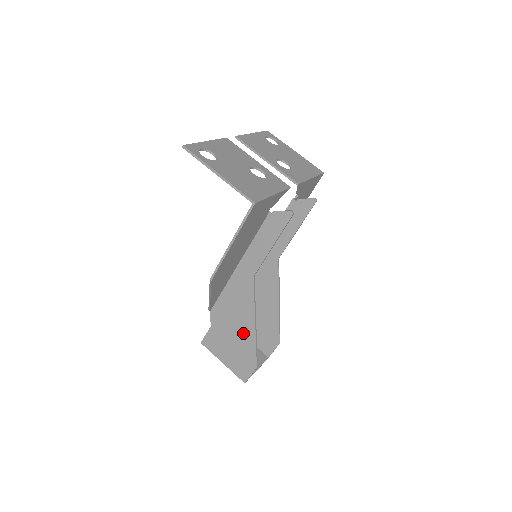
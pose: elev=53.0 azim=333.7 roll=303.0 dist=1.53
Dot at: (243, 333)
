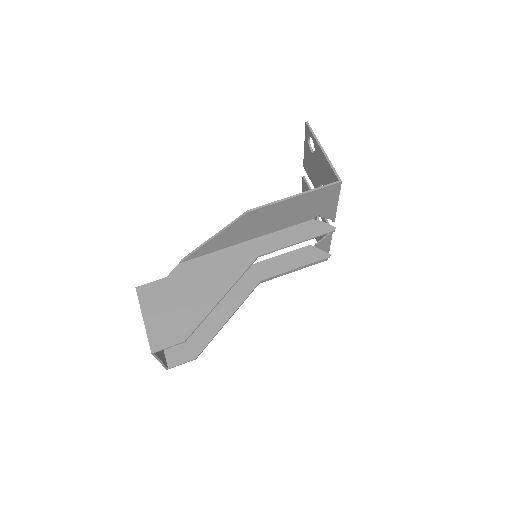
Dot at: (200, 299)
